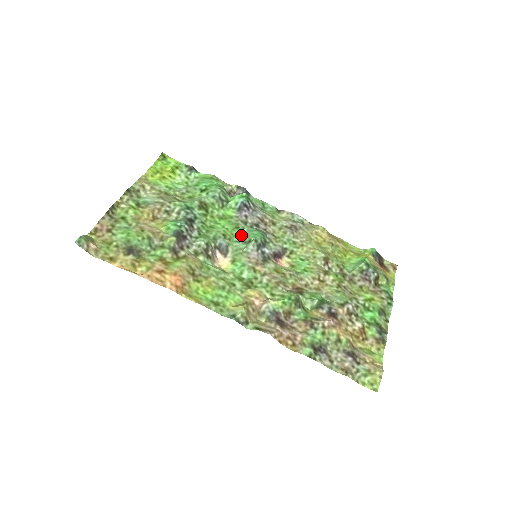
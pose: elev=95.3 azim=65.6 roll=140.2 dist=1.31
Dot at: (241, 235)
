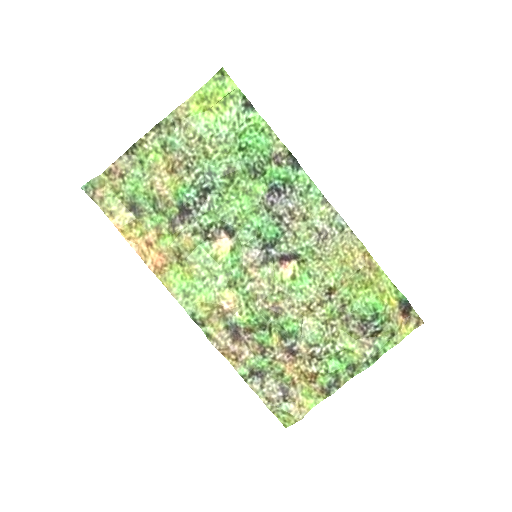
Dot at: (256, 223)
